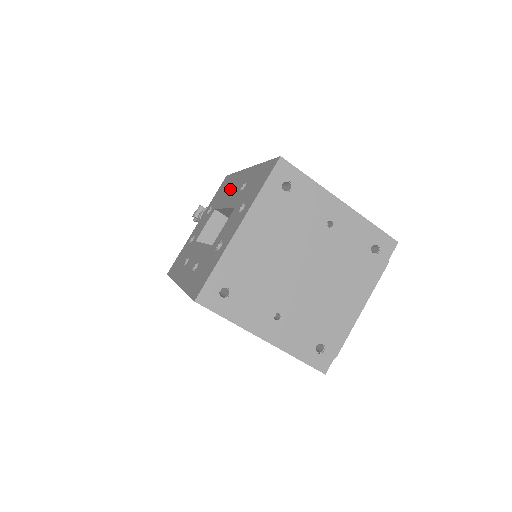
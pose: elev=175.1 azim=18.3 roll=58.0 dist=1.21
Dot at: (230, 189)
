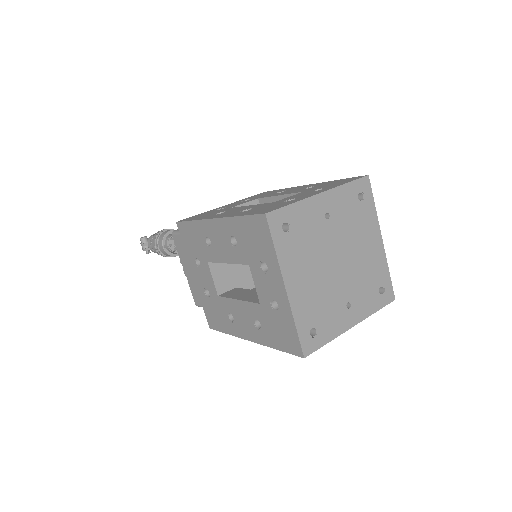
Dot at: (206, 240)
